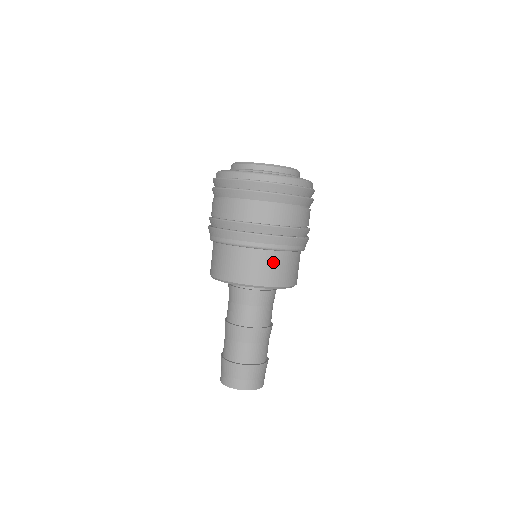
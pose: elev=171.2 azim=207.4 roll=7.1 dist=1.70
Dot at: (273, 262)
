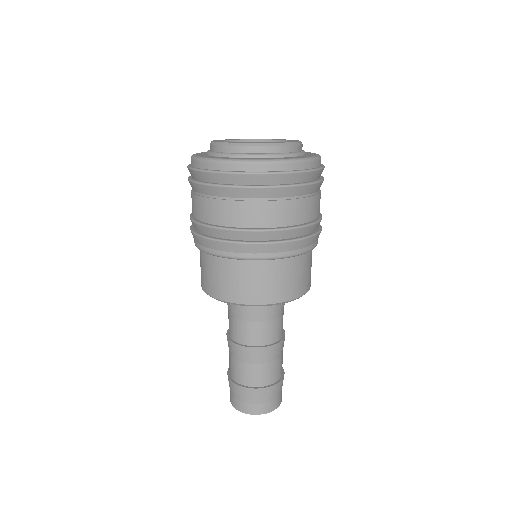
Dot at: (311, 259)
